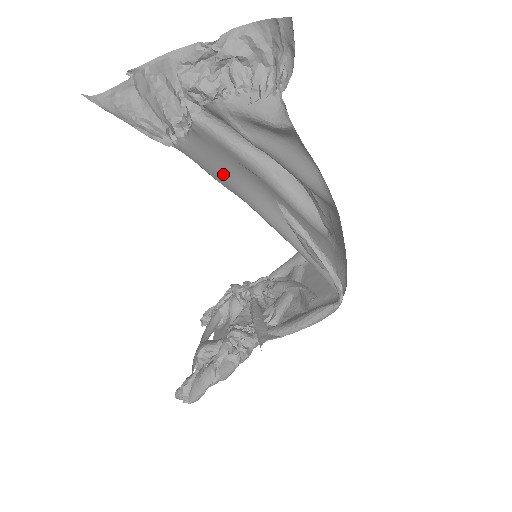
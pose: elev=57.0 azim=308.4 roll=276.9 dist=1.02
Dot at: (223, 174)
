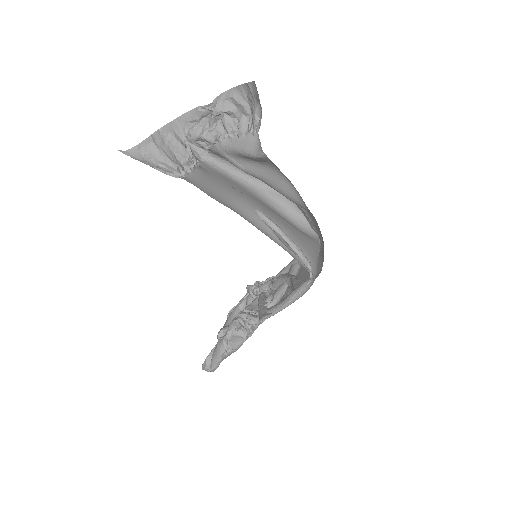
Dot at: (220, 194)
